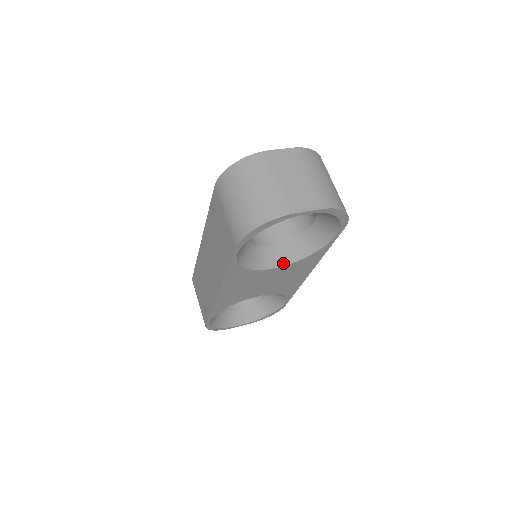
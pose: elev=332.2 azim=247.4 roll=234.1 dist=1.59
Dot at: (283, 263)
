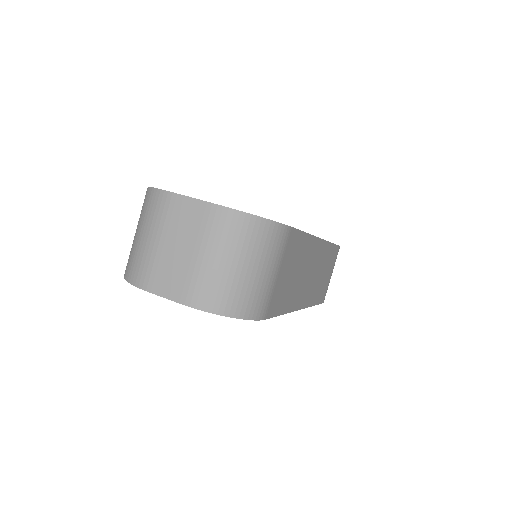
Dot at: occluded
